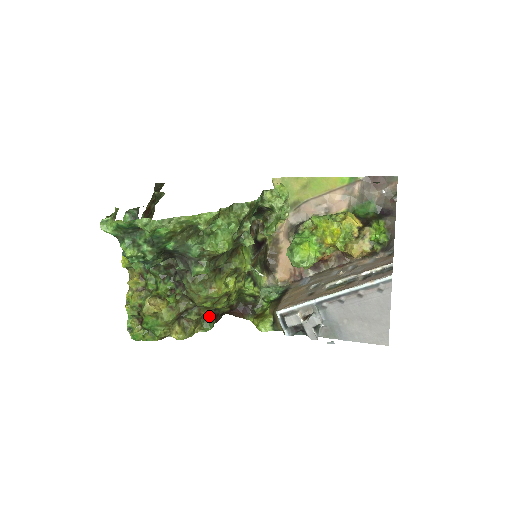
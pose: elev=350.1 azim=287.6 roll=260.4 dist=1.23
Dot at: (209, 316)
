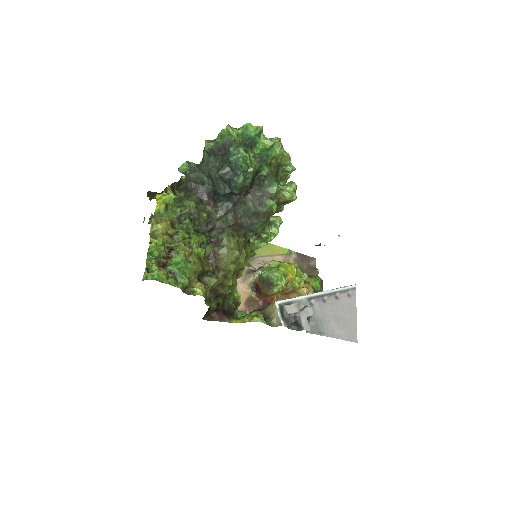
Dot at: (208, 299)
